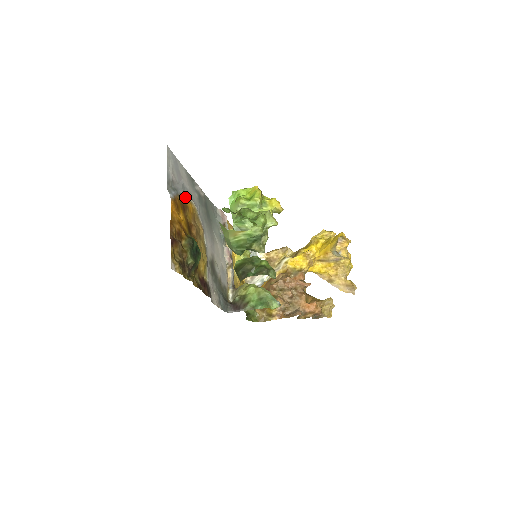
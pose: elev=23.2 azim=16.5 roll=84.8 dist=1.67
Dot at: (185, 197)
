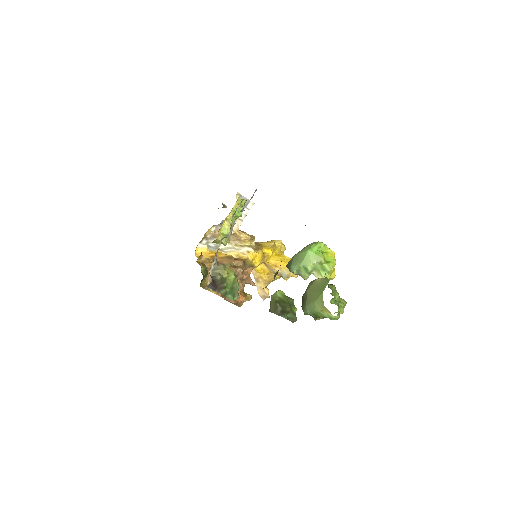
Dot at: occluded
